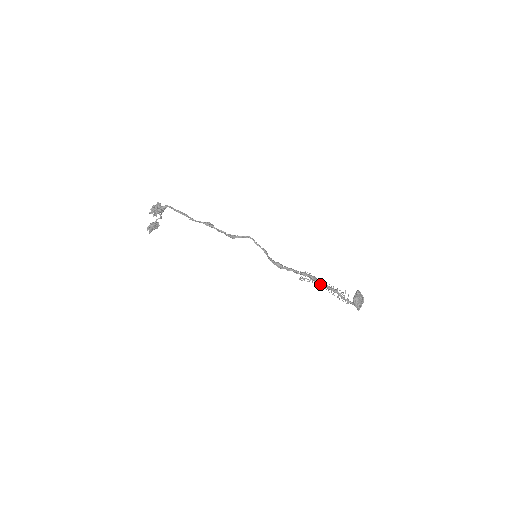
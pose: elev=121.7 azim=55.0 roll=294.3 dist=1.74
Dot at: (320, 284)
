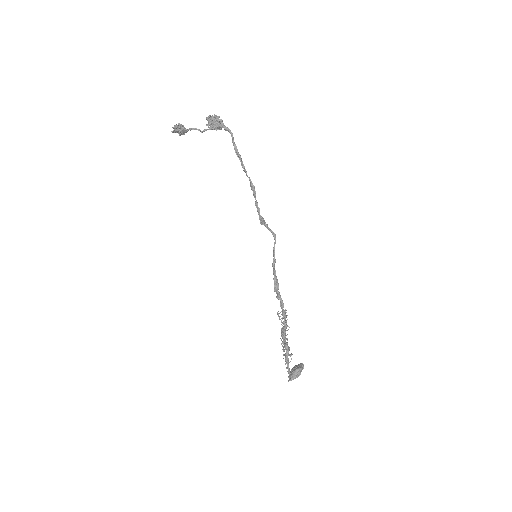
Dot at: occluded
